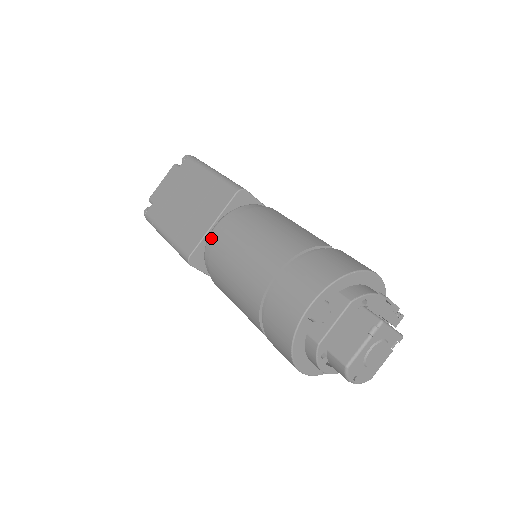
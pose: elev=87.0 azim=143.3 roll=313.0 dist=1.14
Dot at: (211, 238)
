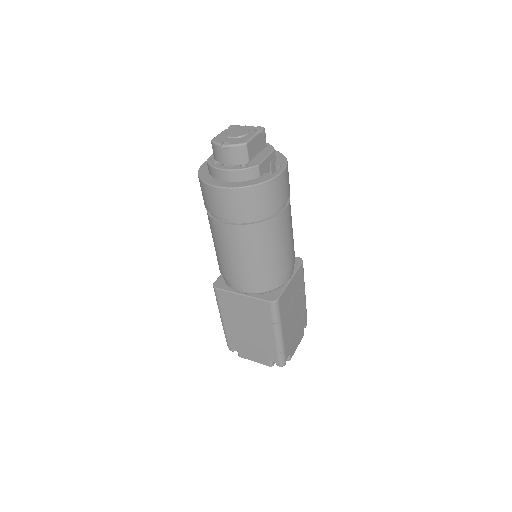
Dot at: occluded
